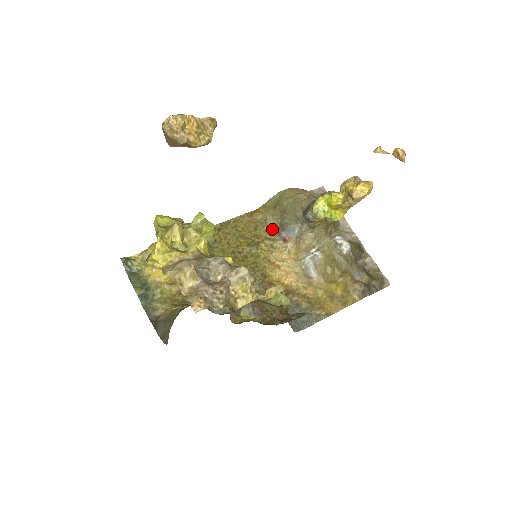
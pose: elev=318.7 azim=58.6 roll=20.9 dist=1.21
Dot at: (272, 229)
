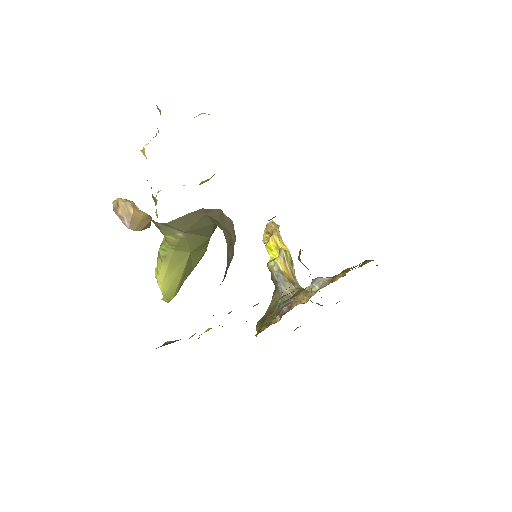
Dot at: occluded
